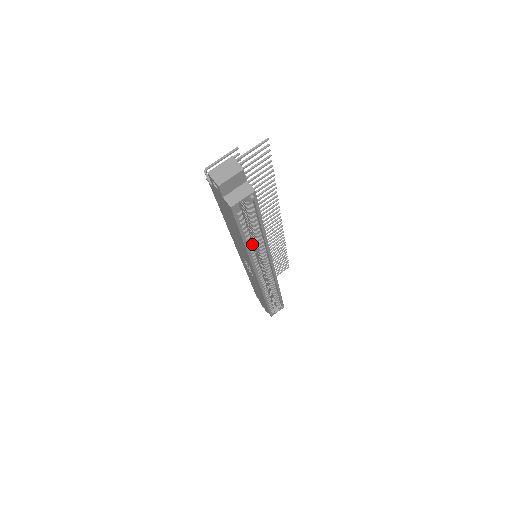
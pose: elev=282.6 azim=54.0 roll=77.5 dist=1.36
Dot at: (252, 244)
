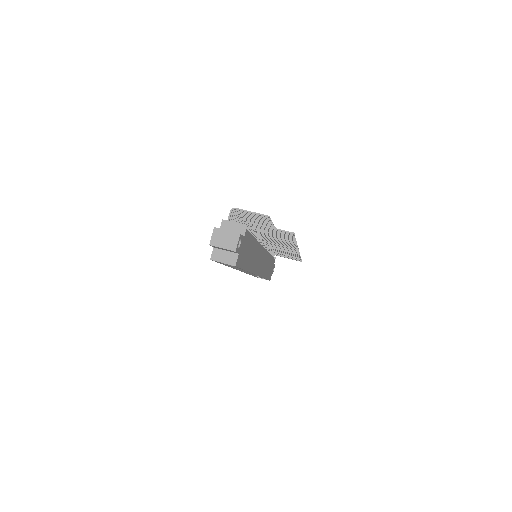
Dot at: occluded
